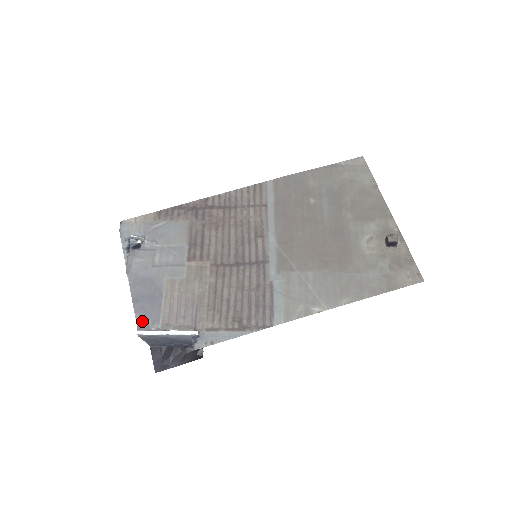
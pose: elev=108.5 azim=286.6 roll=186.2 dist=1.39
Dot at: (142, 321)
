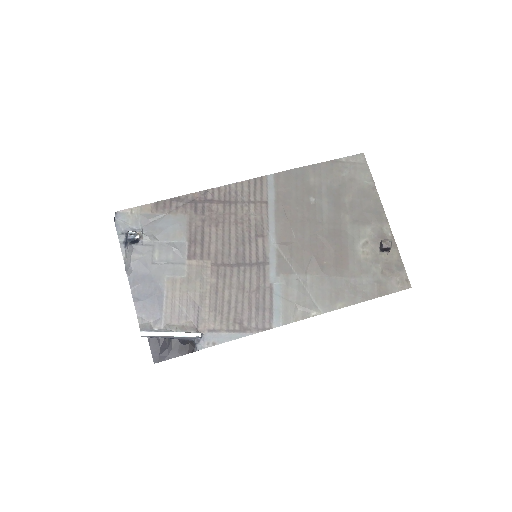
Dot at: (144, 321)
